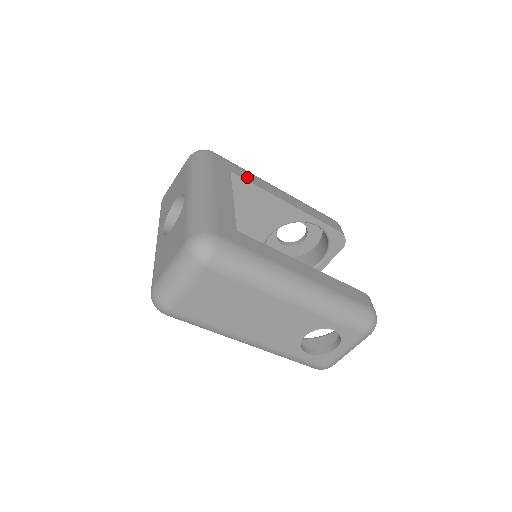
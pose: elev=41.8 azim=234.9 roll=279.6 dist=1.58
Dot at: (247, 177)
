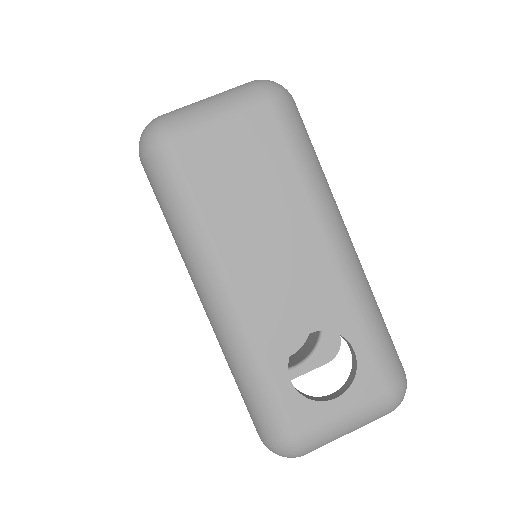
Dot at: occluded
